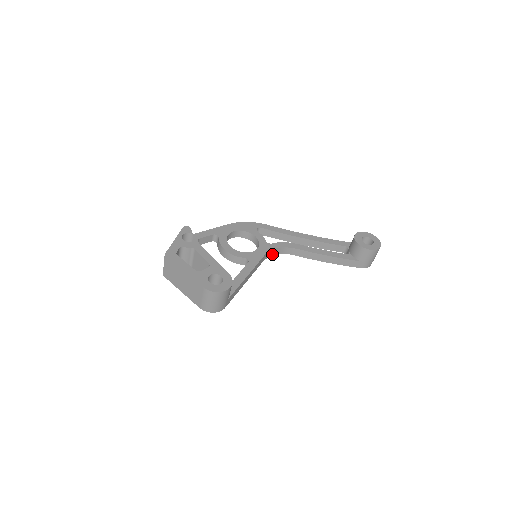
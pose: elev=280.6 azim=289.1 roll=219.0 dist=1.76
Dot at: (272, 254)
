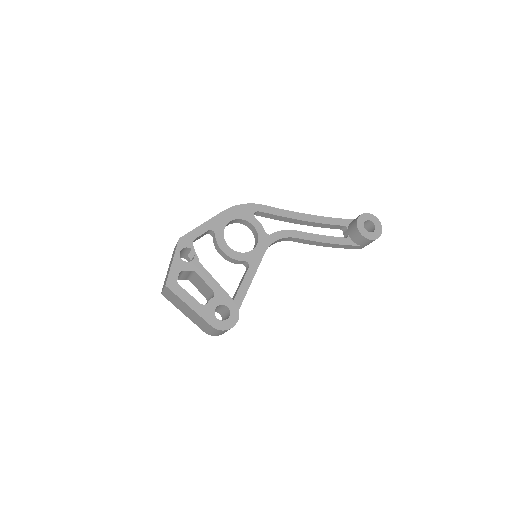
Dot at: occluded
